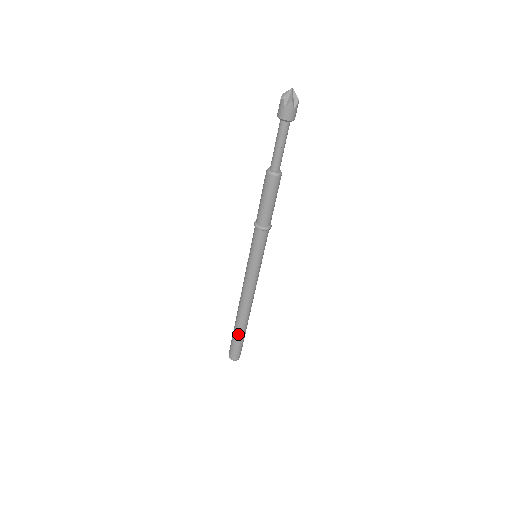
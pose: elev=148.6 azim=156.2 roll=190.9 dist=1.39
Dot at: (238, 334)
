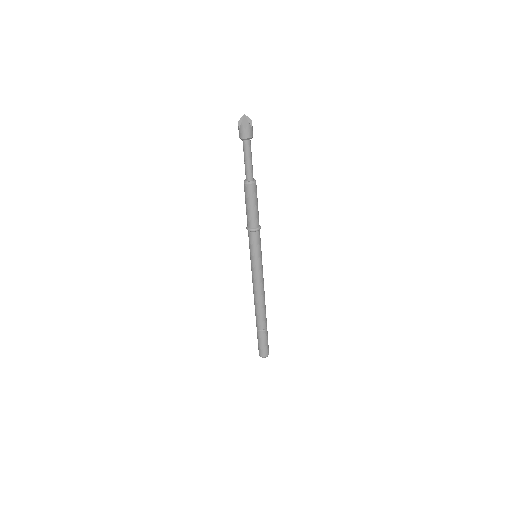
Dot at: (258, 330)
